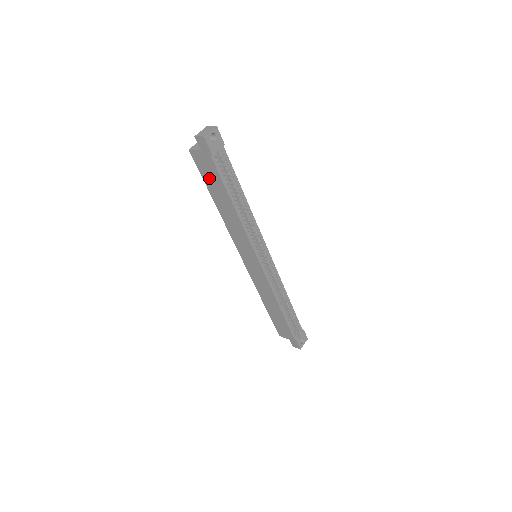
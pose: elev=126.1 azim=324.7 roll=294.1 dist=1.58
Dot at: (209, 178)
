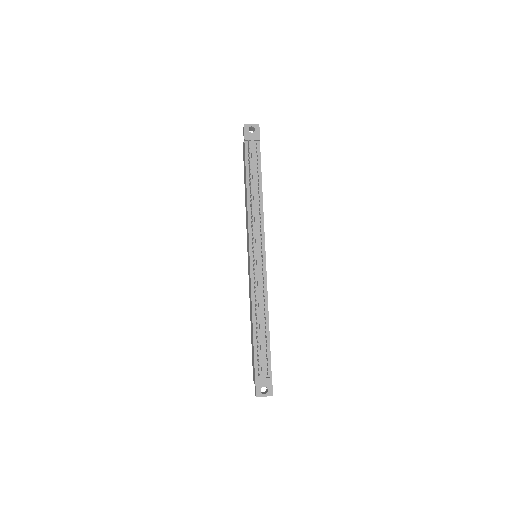
Dot at: (244, 167)
